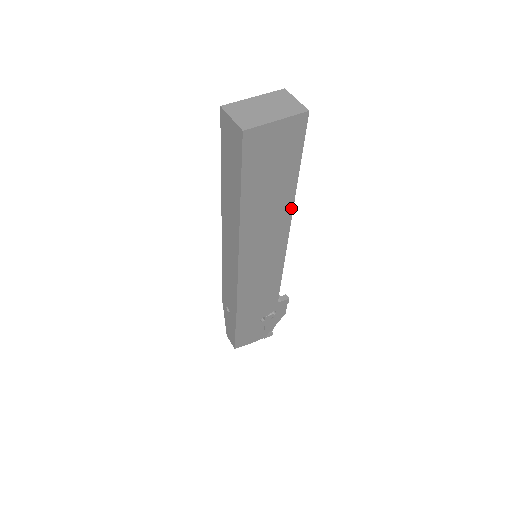
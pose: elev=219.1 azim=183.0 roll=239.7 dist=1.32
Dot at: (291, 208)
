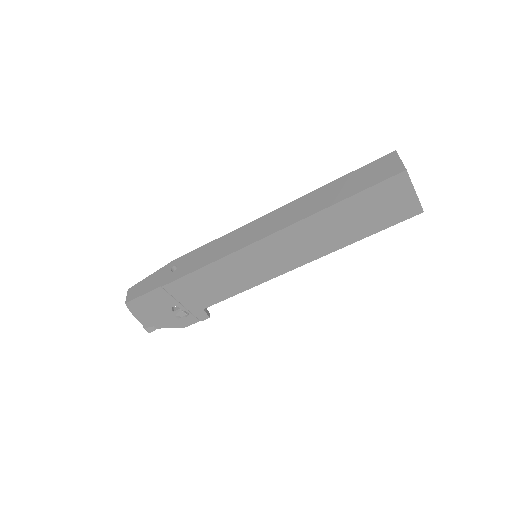
Dot at: (328, 252)
